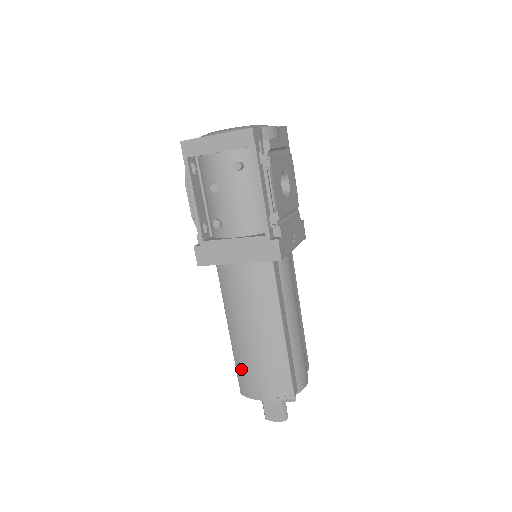
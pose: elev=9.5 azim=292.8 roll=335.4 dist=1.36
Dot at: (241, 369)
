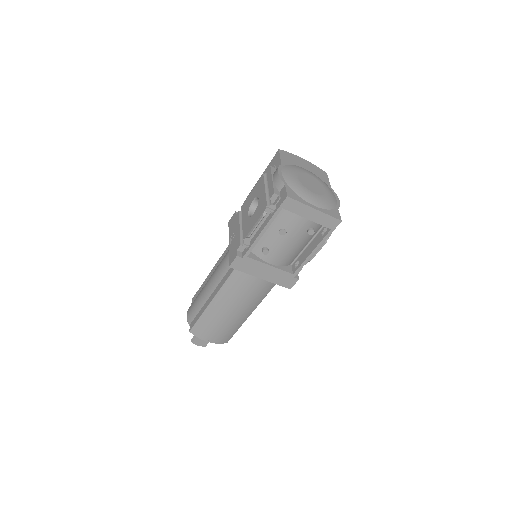
Dot at: (205, 322)
